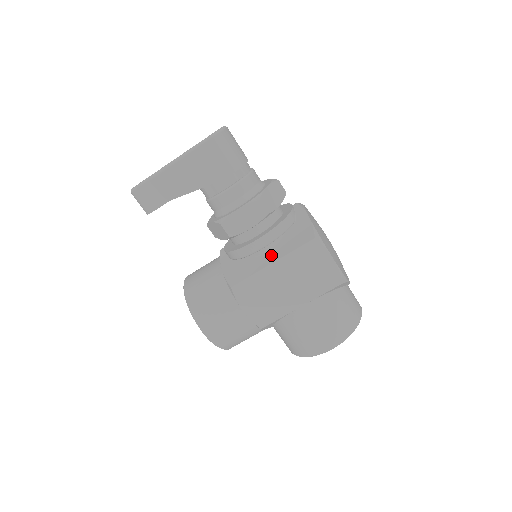
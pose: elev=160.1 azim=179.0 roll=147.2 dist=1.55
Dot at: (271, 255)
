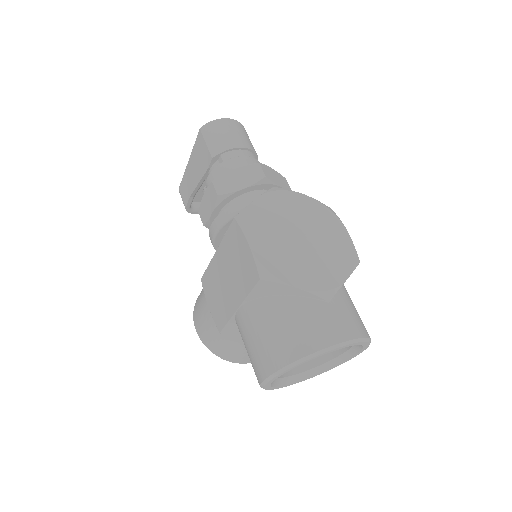
Dot at: occluded
